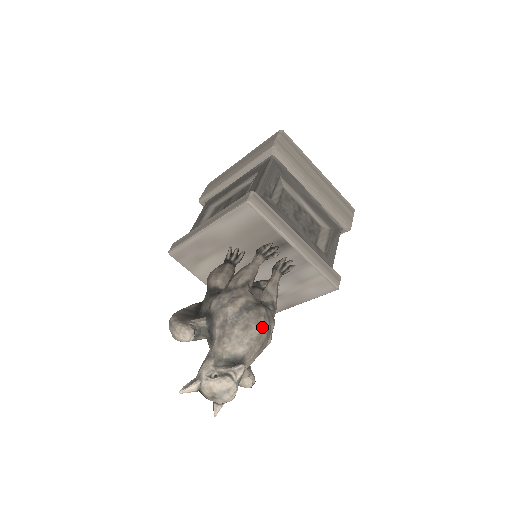
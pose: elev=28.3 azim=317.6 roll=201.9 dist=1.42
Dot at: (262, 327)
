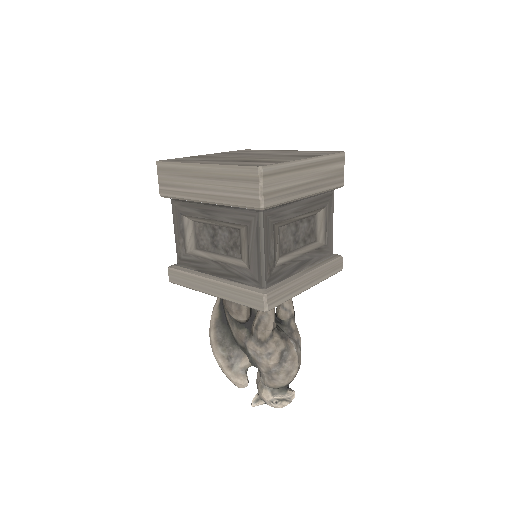
Dot at: (298, 364)
